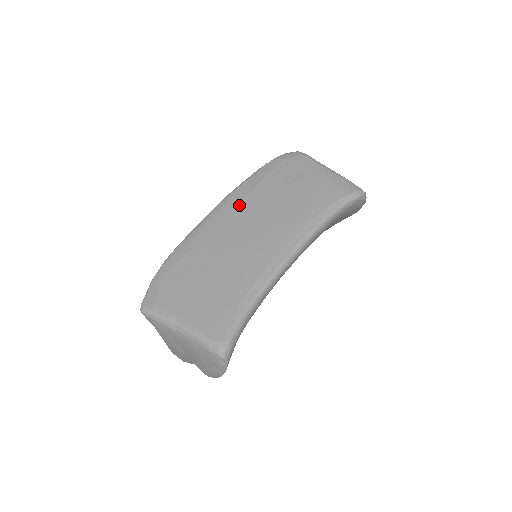
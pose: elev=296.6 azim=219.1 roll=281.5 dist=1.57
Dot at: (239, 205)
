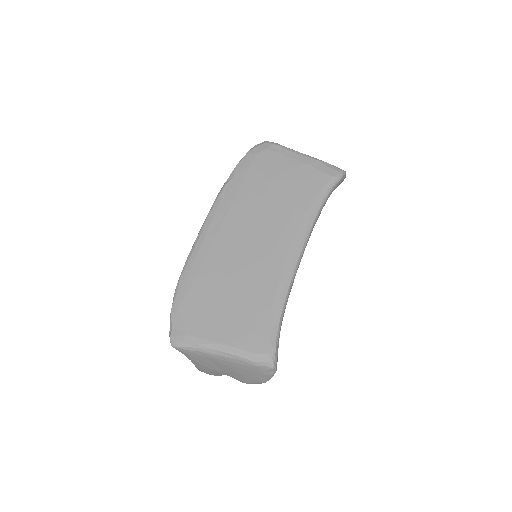
Dot at: (230, 211)
